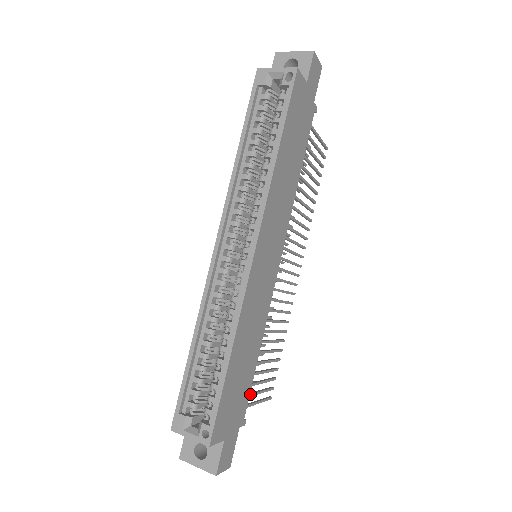
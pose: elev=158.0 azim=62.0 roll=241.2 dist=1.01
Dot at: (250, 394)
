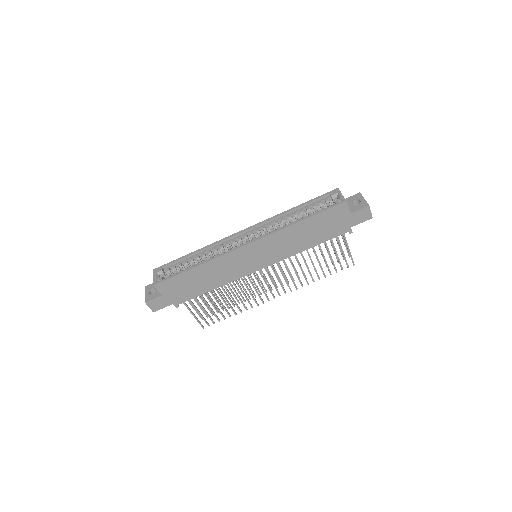
Dot at: occluded
